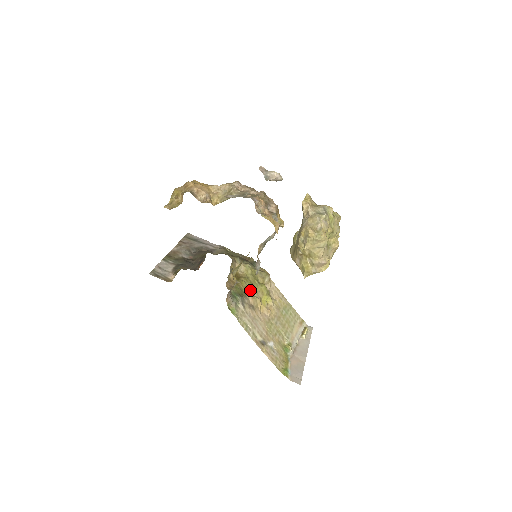
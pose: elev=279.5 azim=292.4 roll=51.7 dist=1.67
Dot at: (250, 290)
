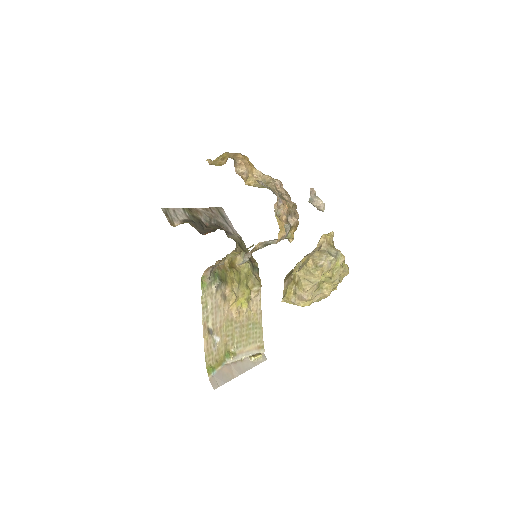
Dot at: (234, 283)
